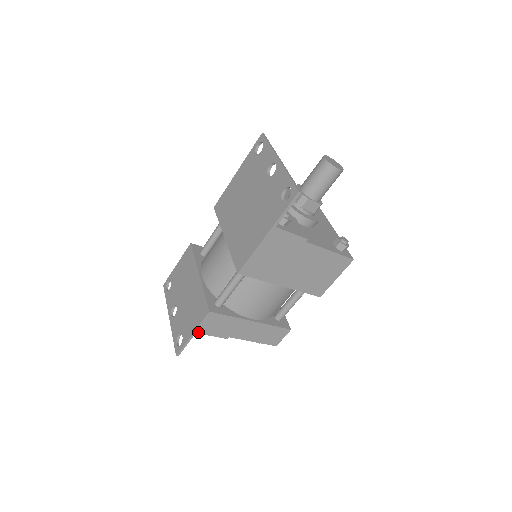
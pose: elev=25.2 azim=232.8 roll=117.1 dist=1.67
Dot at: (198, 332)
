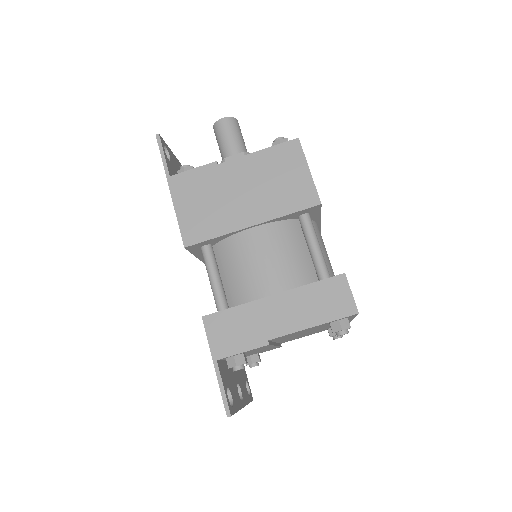
Dot at: (219, 357)
